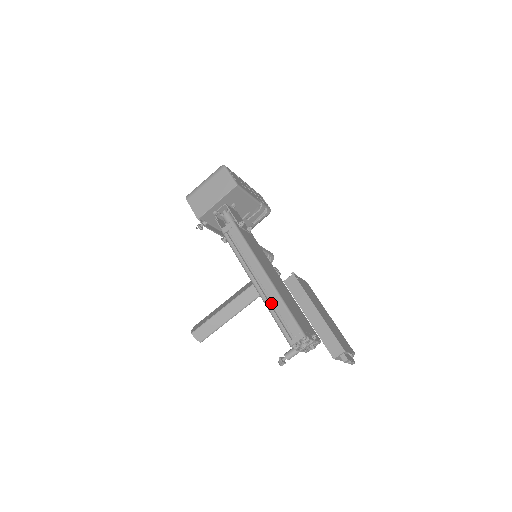
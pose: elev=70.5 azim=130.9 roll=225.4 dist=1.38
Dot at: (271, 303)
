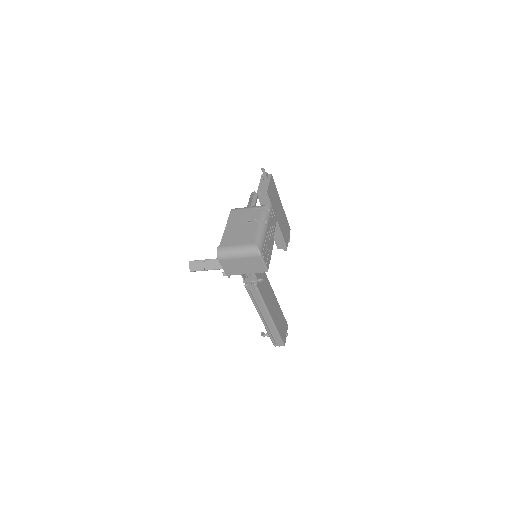
Dot at: (269, 328)
